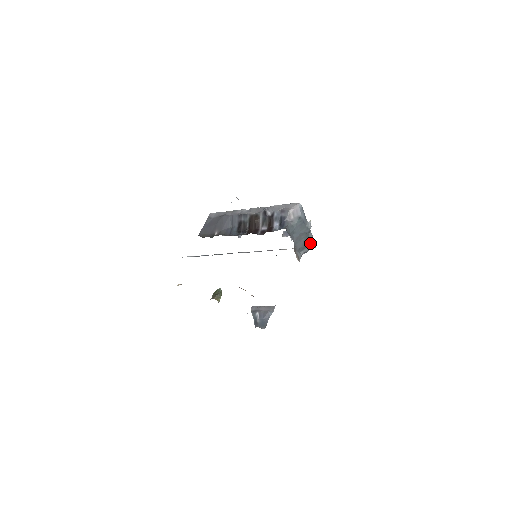
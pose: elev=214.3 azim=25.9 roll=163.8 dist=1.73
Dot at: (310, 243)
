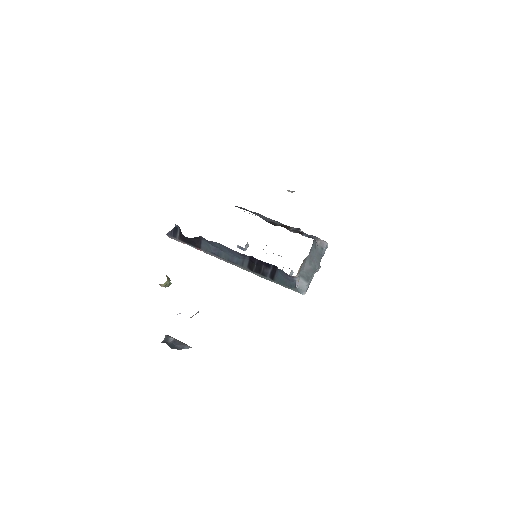
Dot at: (309, 279)
